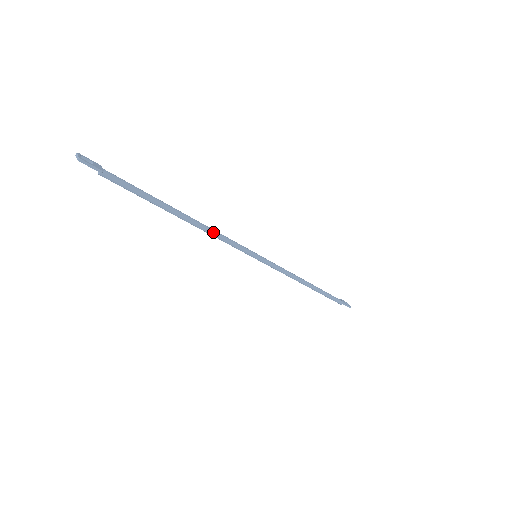
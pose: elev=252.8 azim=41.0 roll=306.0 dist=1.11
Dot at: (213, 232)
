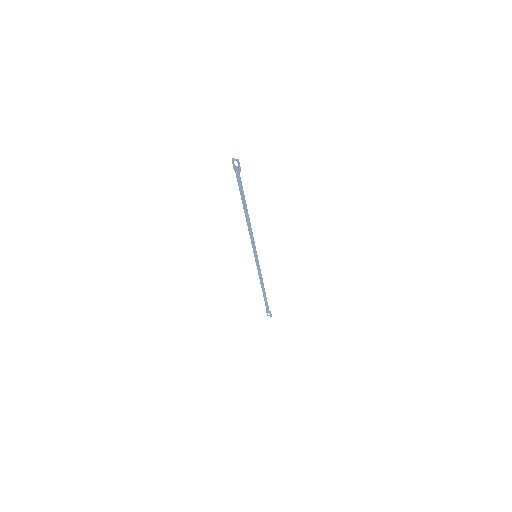
Dot at: occluded
